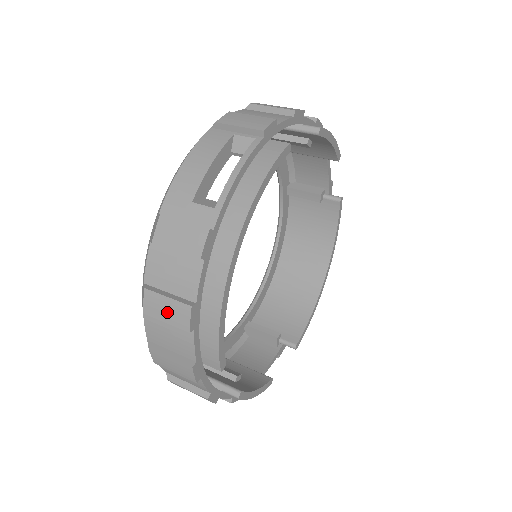
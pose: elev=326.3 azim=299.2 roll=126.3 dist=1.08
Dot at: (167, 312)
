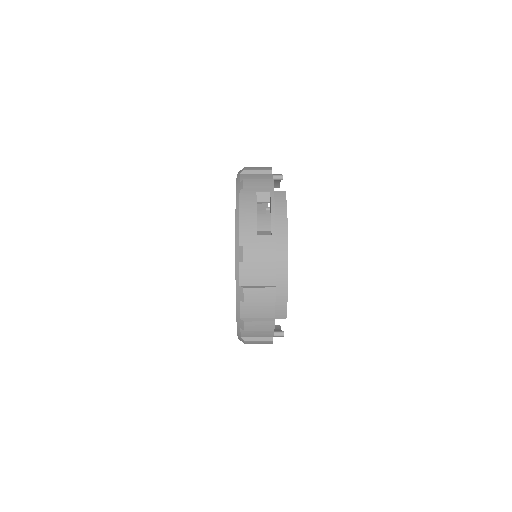
Dot at: (260, 296)
